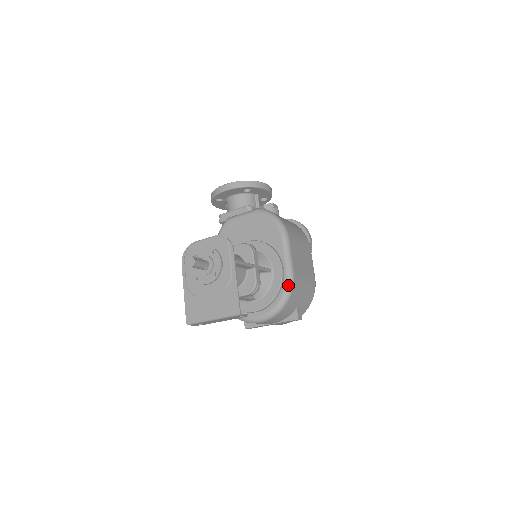
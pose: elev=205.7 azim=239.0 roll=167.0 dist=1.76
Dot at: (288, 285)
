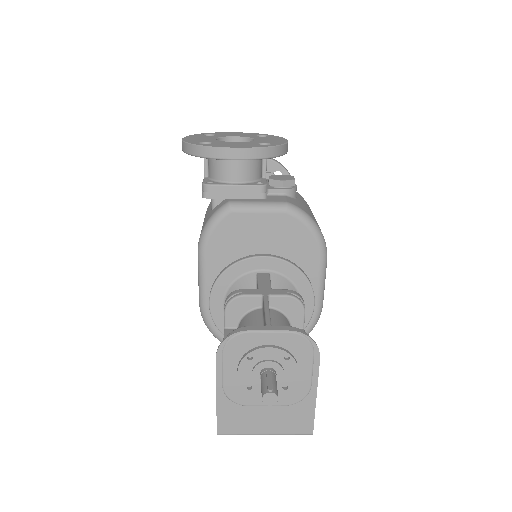
Dot at: (315, 322)
